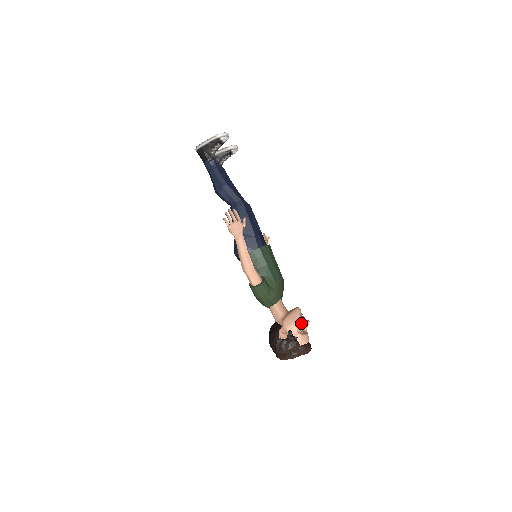
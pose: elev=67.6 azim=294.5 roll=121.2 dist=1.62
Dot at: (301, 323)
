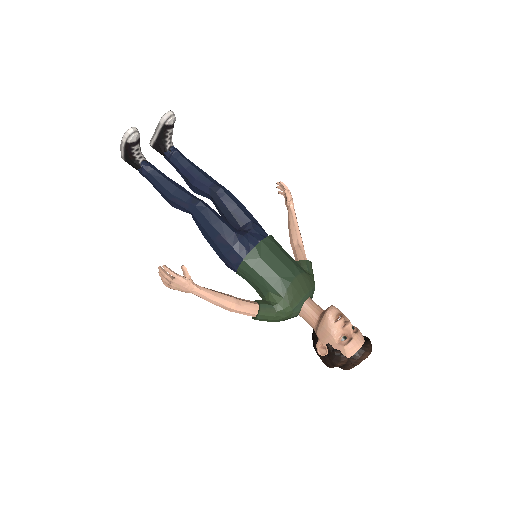
Dot at: (339, 330)
